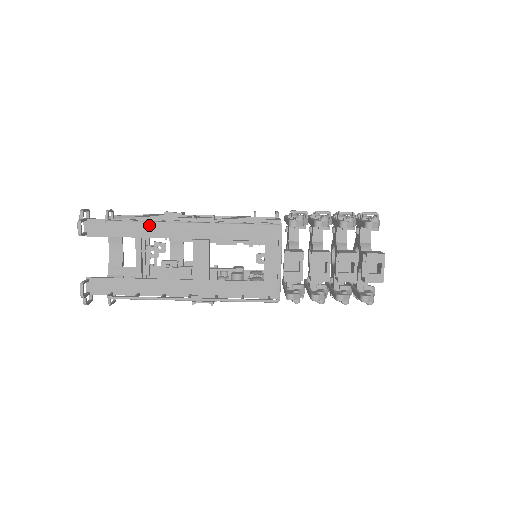
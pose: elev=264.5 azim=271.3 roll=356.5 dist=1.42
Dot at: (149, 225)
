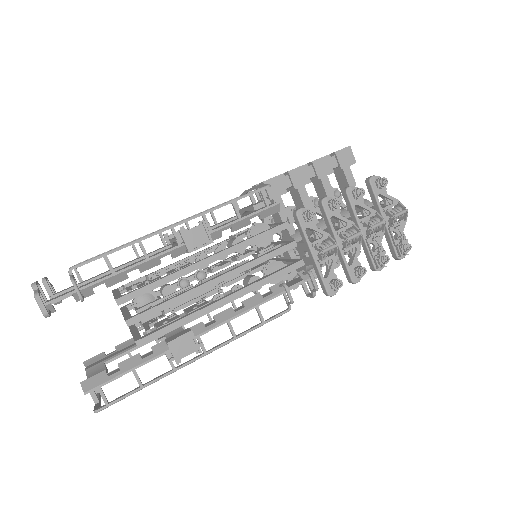
Dot at: (123, 264)
